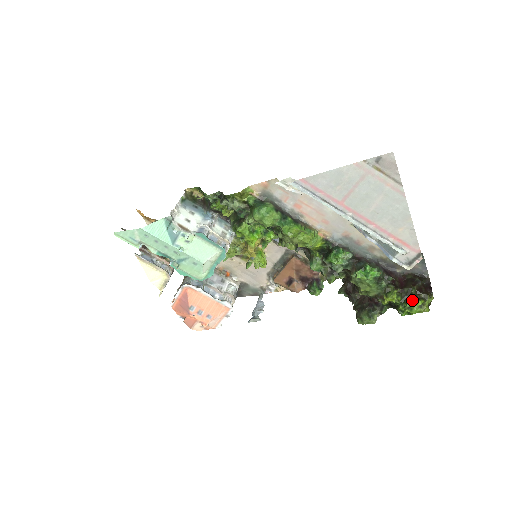
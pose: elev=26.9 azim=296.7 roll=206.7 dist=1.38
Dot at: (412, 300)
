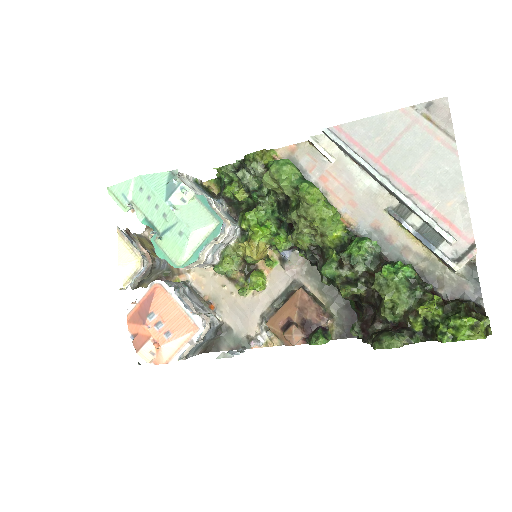
Dot at: (459, 314)
